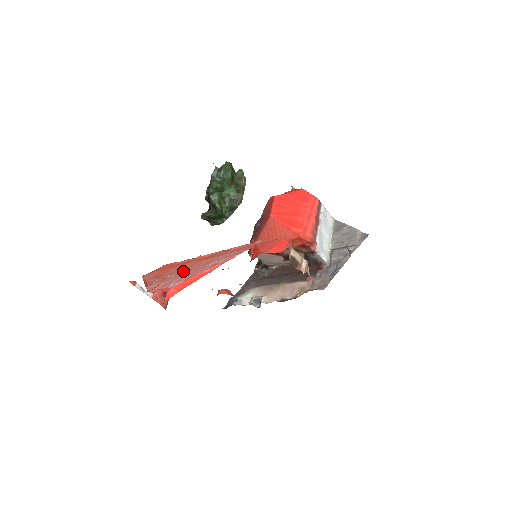
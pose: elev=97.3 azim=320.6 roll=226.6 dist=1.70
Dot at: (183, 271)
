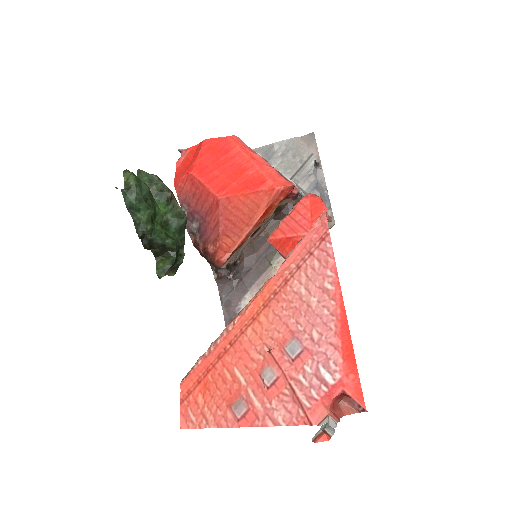
Dot at: (279, 351)
